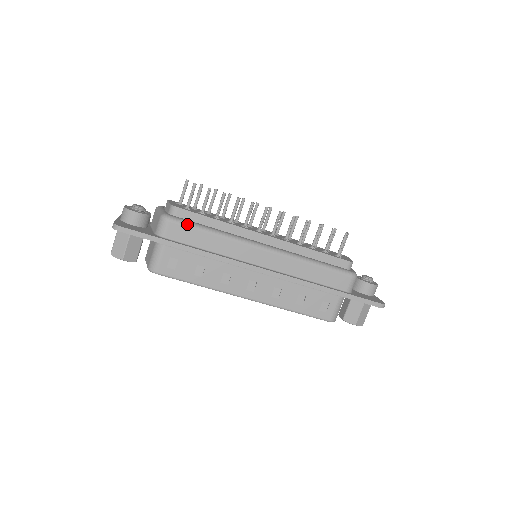
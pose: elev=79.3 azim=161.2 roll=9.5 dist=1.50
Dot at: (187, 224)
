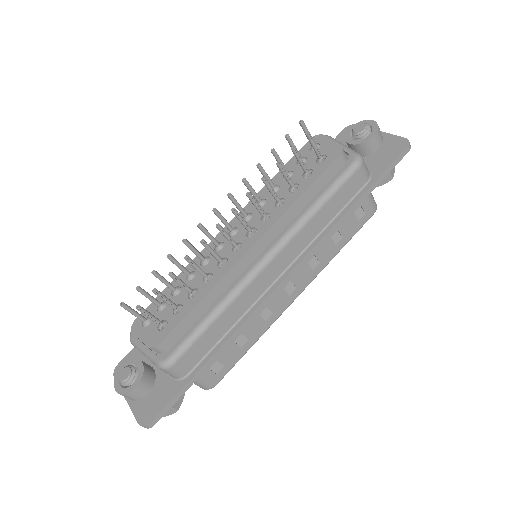
Dot at: (188, 345)
